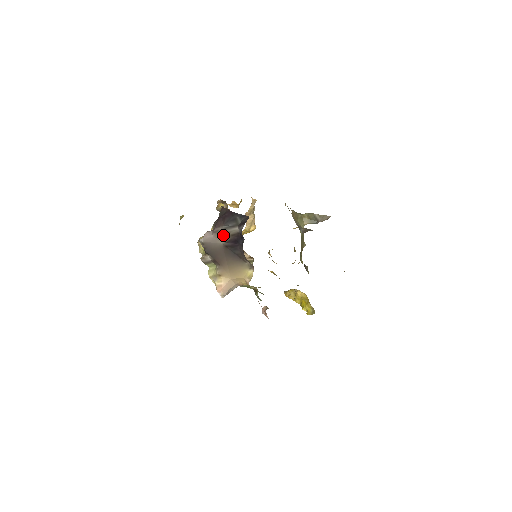
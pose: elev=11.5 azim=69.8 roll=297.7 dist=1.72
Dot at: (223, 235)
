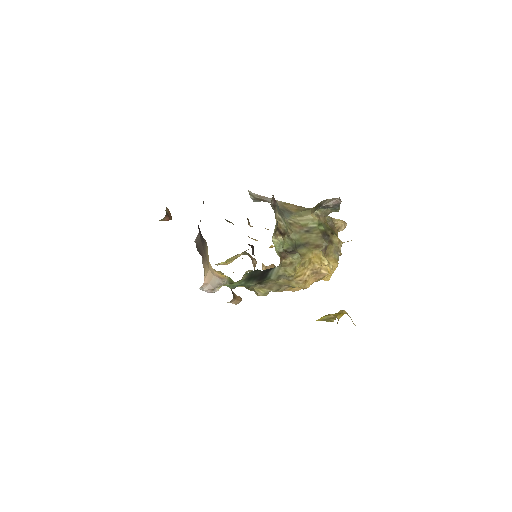
Dot at: occluded
